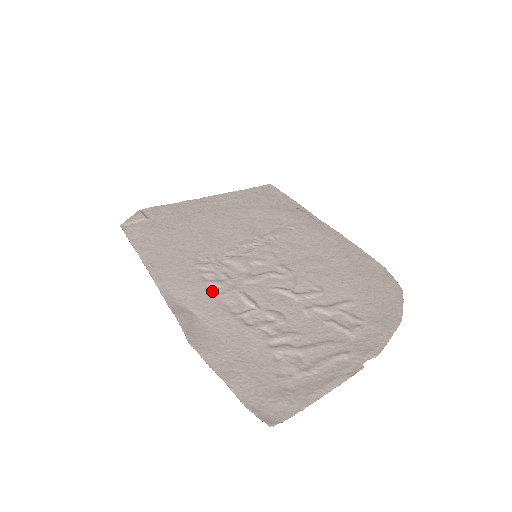
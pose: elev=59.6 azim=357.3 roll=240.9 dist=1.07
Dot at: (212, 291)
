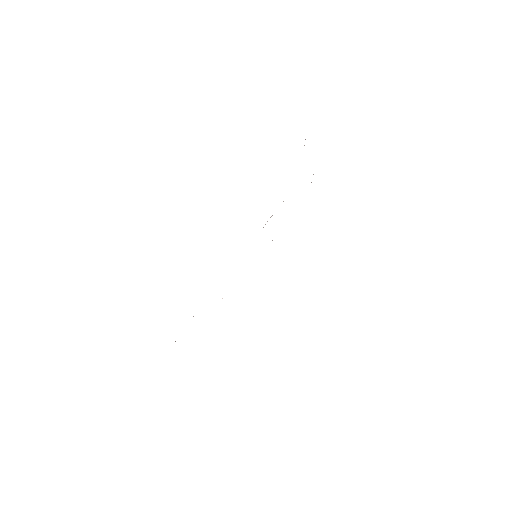
Dot at: occluded
